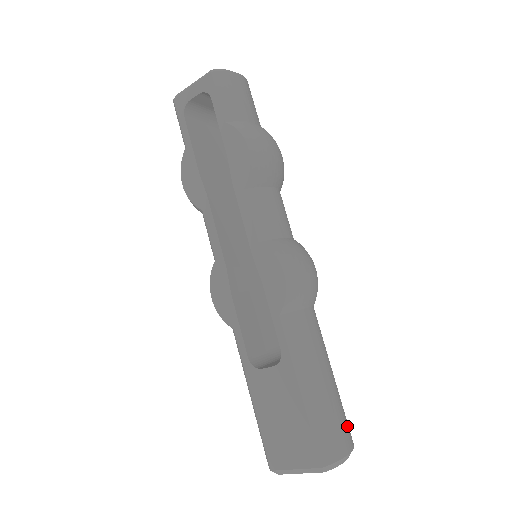
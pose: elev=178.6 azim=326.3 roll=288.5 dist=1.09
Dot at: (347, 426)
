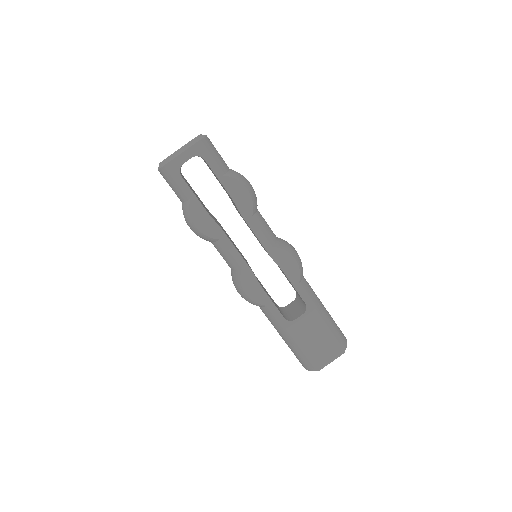
Dot at: occluded
